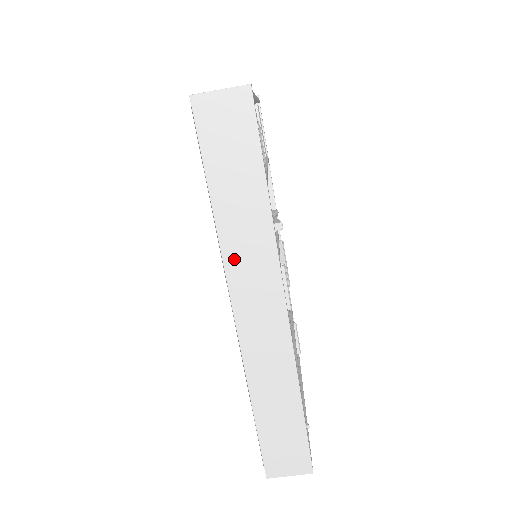
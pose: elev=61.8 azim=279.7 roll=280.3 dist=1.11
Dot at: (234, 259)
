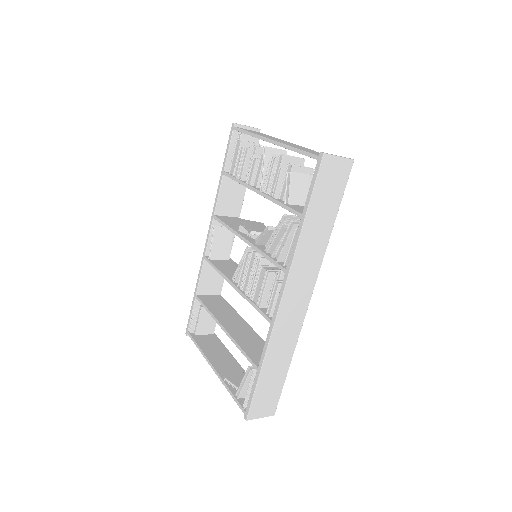
Dot at: (298, 264)
